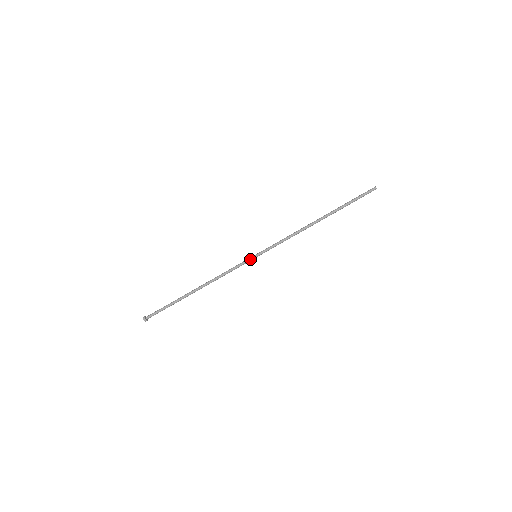
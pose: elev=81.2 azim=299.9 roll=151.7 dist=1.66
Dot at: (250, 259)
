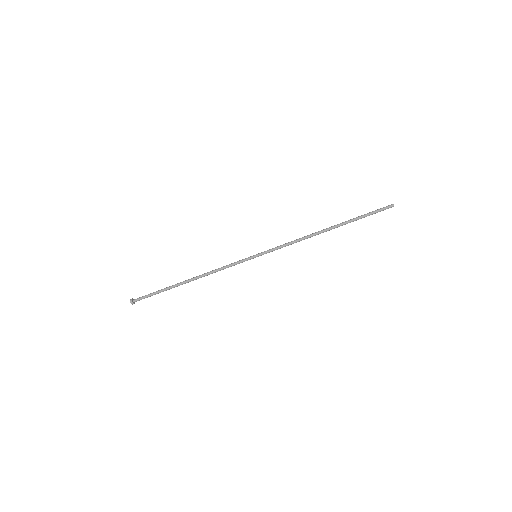
Dot at: (249, 258)
